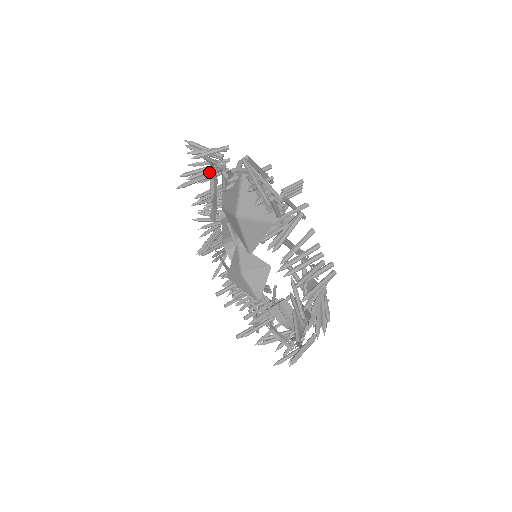
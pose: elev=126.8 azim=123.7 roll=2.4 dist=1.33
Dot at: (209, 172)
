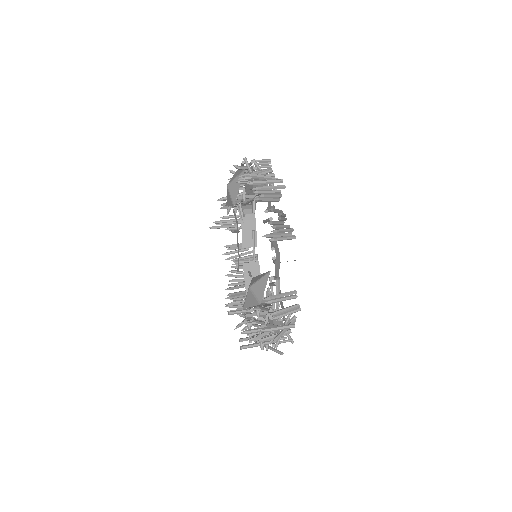
Dot at: (234, 223)
